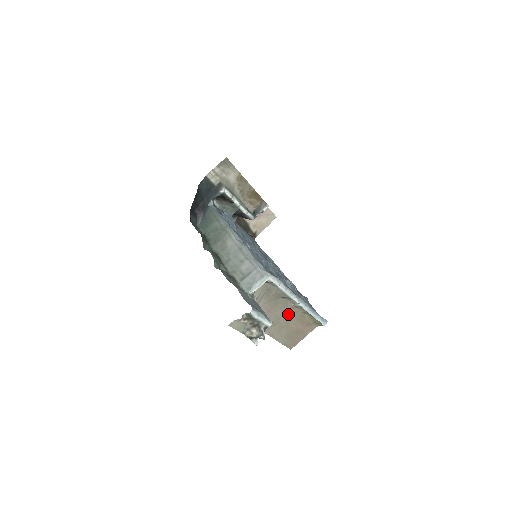
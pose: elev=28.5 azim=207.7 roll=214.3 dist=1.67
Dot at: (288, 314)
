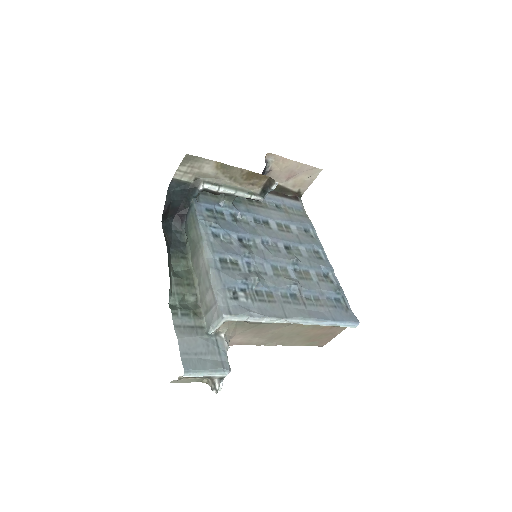
Dot at: (291, 328)
